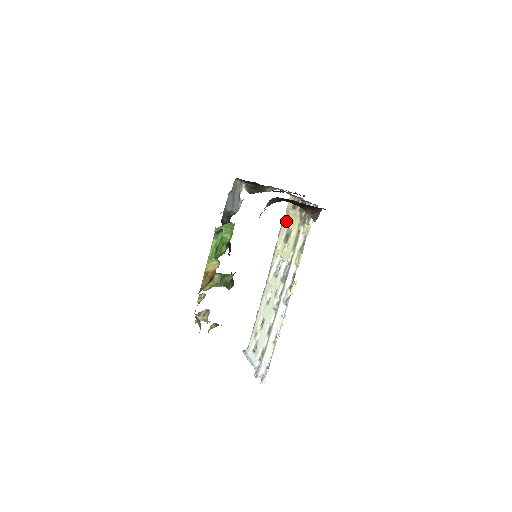
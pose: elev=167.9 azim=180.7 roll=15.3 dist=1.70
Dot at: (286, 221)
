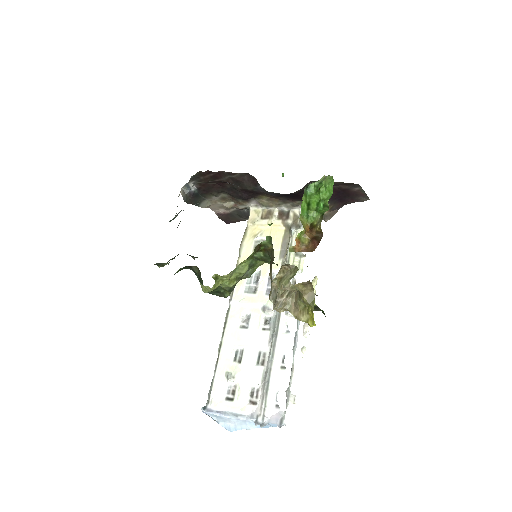
Dot at: (252, 233)
